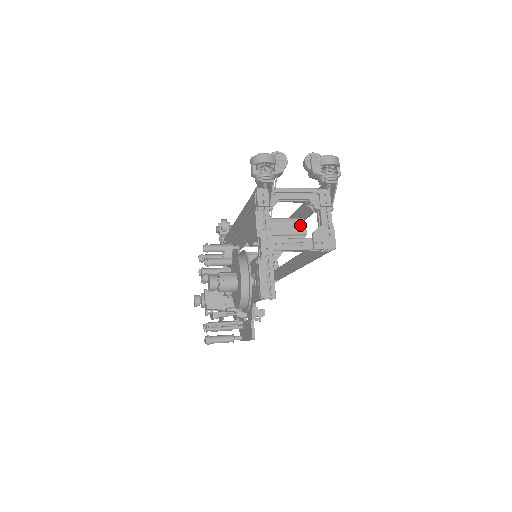
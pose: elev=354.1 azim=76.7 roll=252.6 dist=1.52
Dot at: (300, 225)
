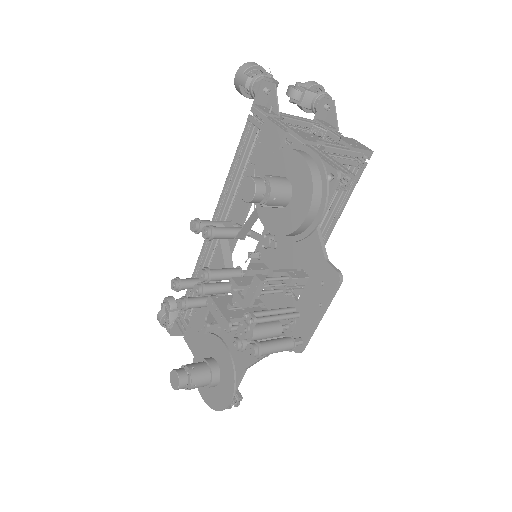
Dot at: occluded
